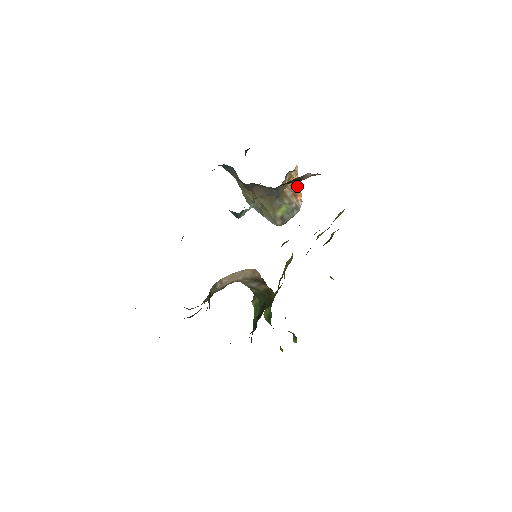
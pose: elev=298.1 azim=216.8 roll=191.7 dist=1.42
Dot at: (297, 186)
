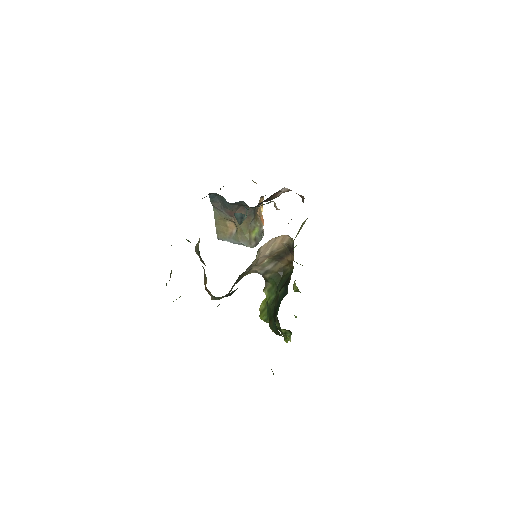
Dot at: (261, 214)
